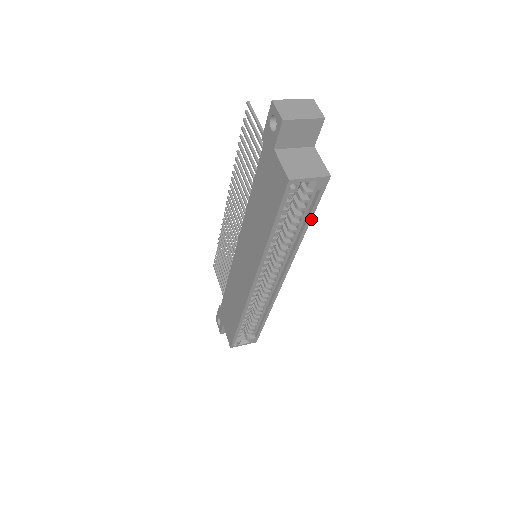
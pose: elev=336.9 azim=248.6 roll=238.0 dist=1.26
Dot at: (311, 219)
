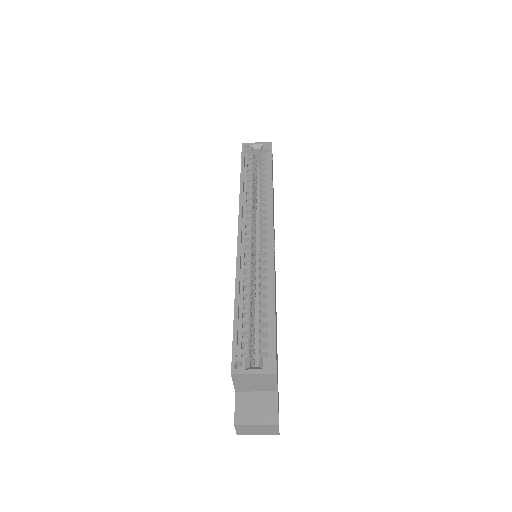
Dot at: occluded
